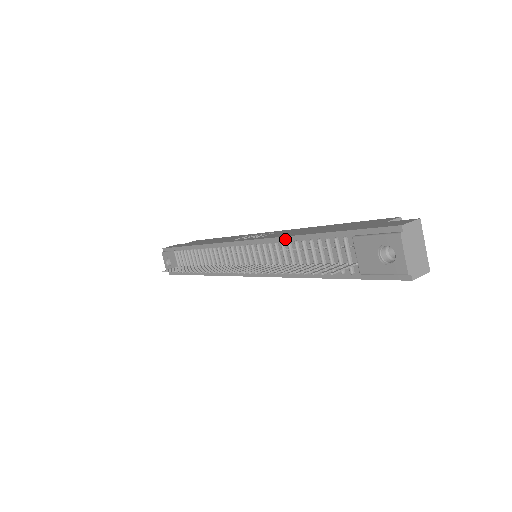
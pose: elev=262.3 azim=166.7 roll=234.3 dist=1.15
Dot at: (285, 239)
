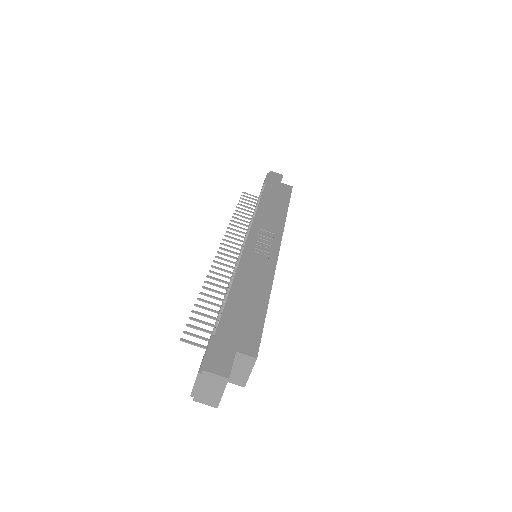
Dot at: (234, 277)
